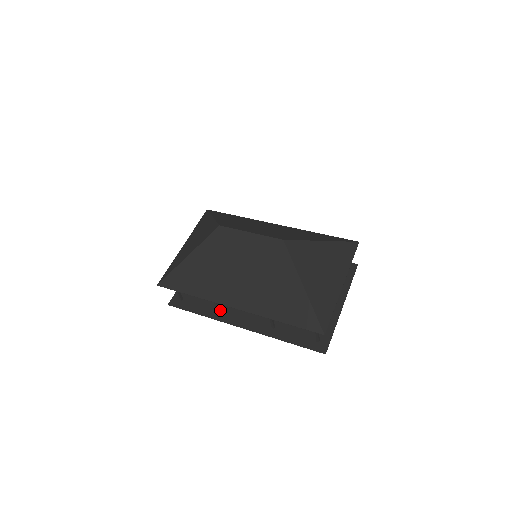
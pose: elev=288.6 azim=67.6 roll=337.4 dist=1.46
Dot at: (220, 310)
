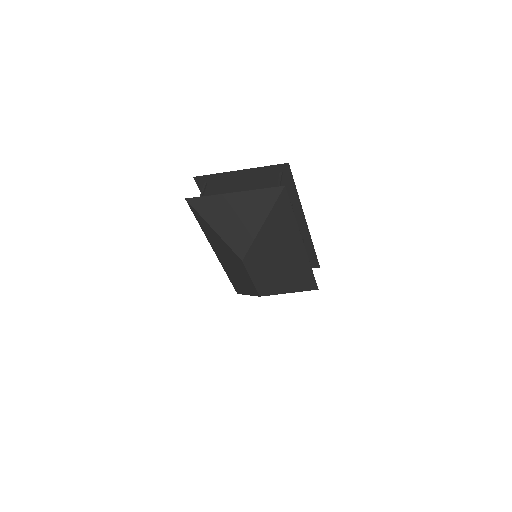
Dot at: occluded
